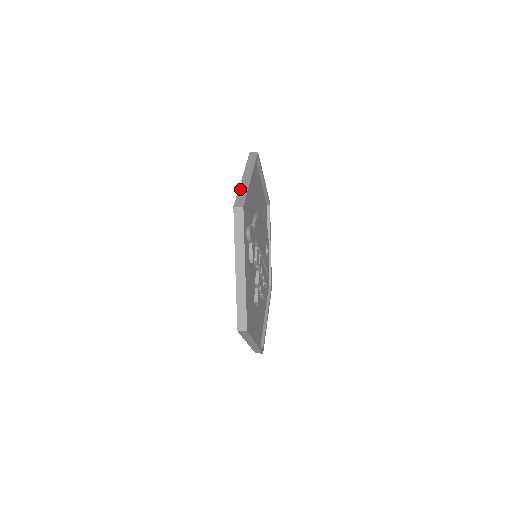
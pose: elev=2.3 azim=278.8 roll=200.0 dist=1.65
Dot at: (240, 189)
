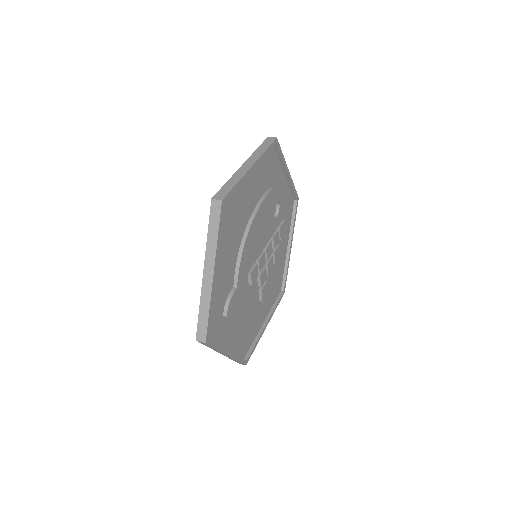
Dot at: (201, 304)
